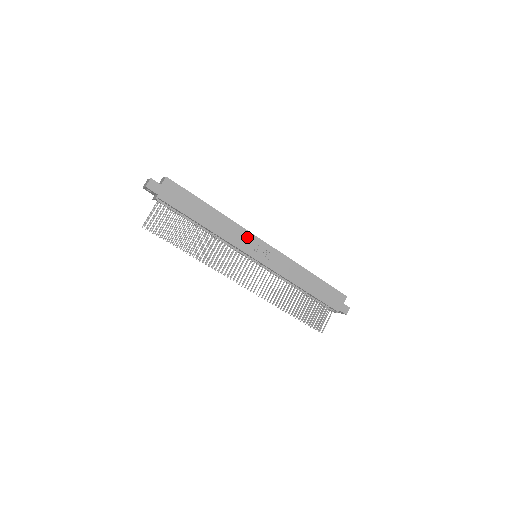
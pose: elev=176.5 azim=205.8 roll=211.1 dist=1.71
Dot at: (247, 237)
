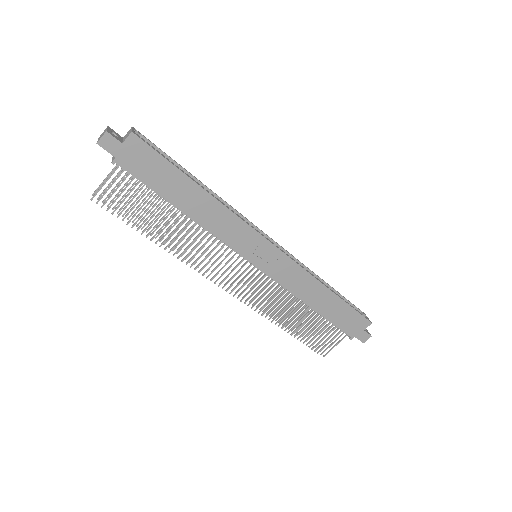
Dot at: (246, 233)
